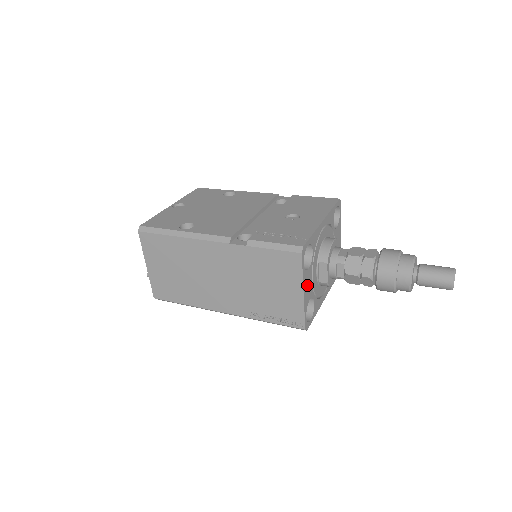
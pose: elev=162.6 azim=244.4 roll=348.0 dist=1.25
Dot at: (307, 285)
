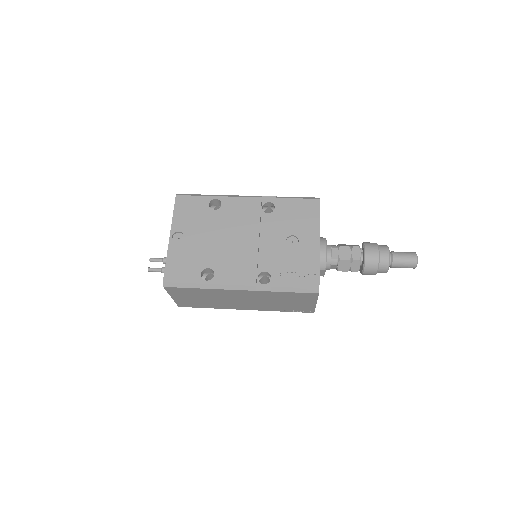
Dot at: occluded
